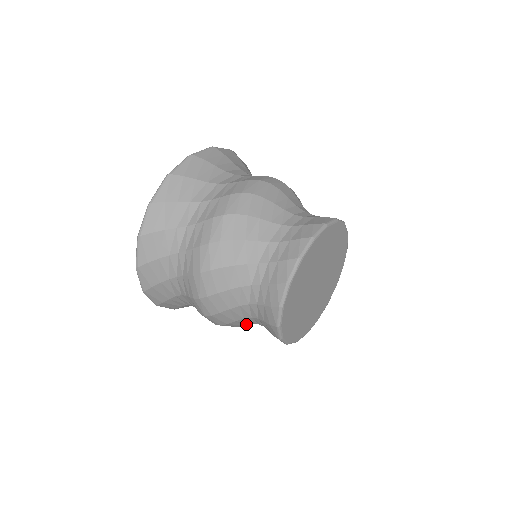
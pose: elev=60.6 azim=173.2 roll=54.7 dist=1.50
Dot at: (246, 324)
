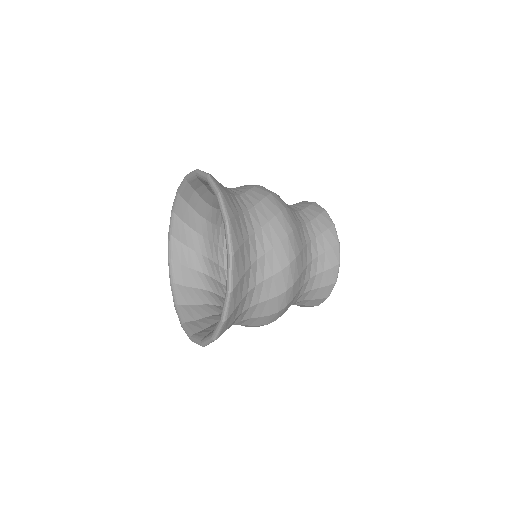
Dot at: occluded
